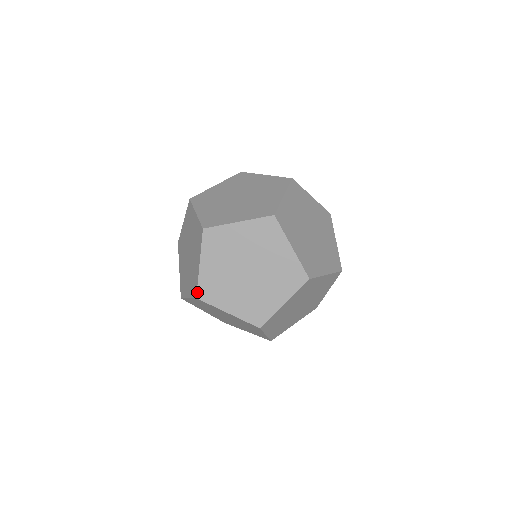
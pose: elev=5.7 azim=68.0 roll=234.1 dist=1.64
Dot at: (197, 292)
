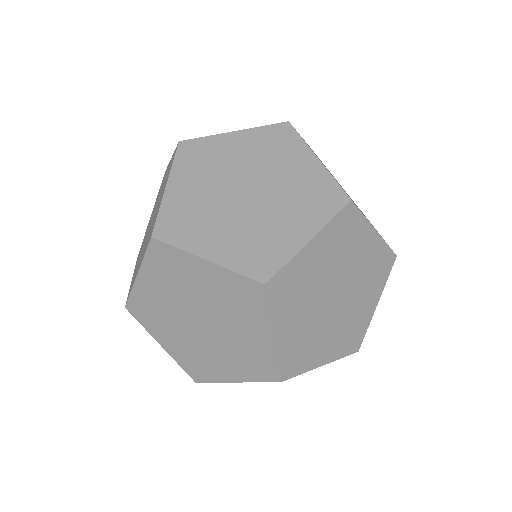
Dot at: (281, 374)
